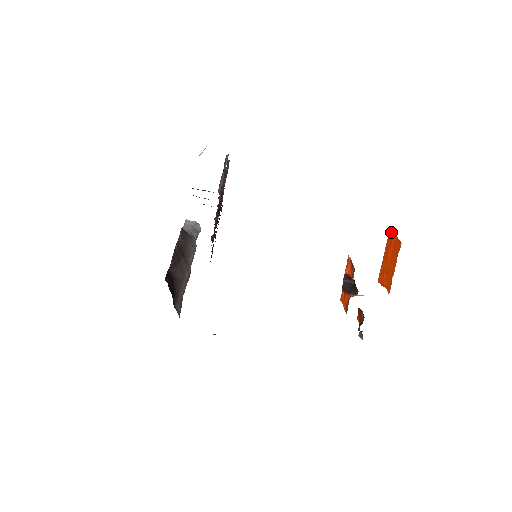
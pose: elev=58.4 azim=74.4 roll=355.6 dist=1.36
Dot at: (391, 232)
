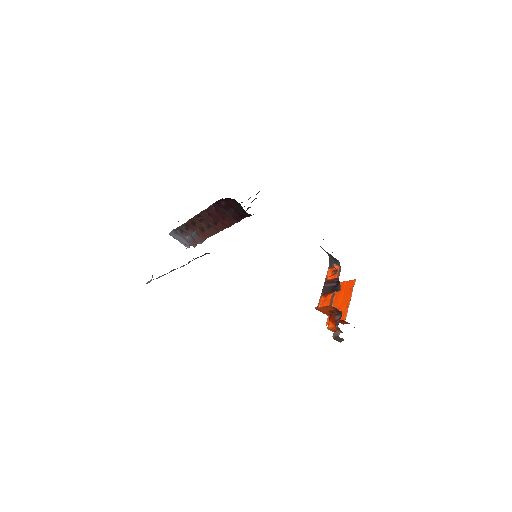
Dot at: (340, 283)
